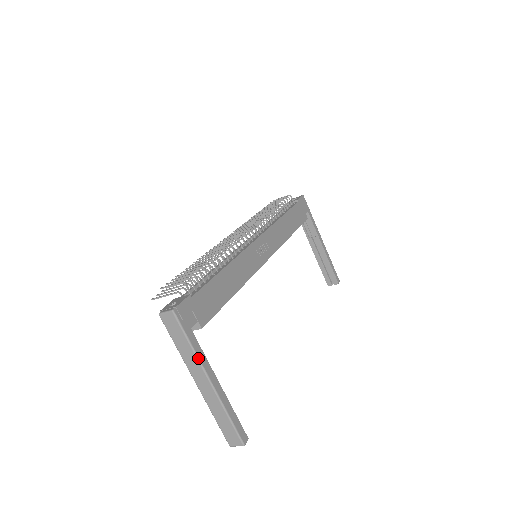
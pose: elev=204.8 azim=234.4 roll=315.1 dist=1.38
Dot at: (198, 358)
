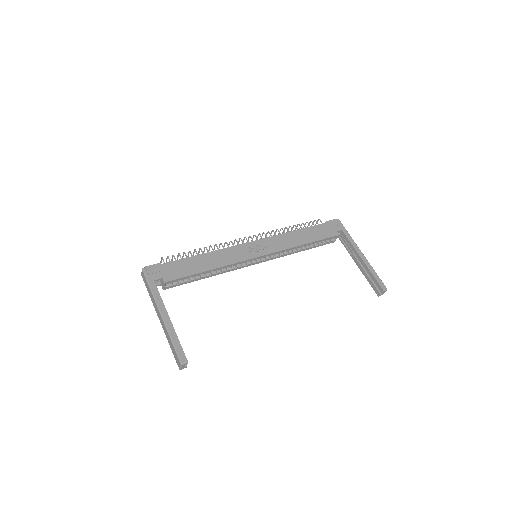
Dot at: (154, 298)
